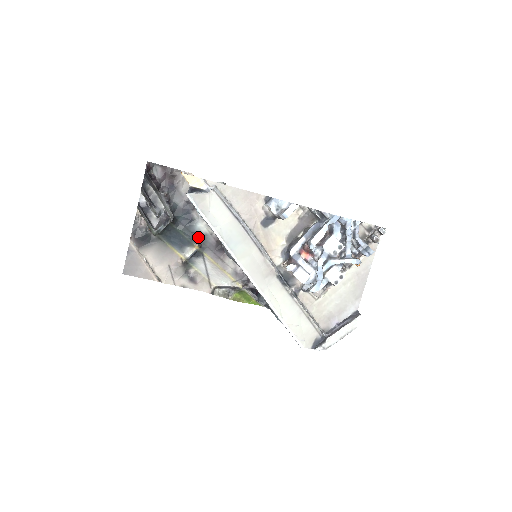
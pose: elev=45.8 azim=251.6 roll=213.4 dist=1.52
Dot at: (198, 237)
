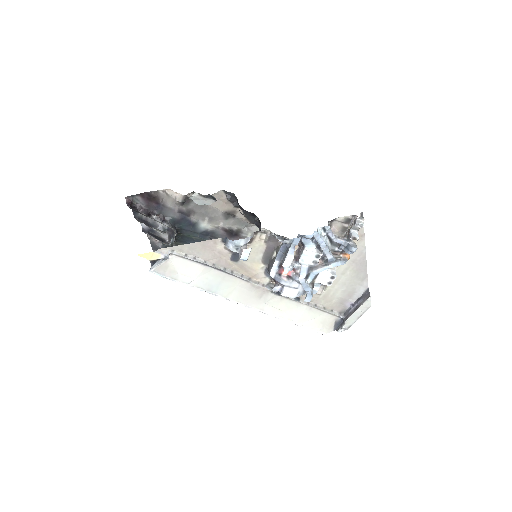
Dot at: (207, 234)
